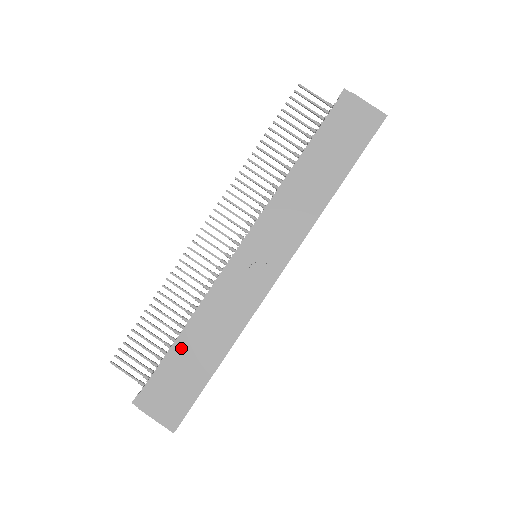
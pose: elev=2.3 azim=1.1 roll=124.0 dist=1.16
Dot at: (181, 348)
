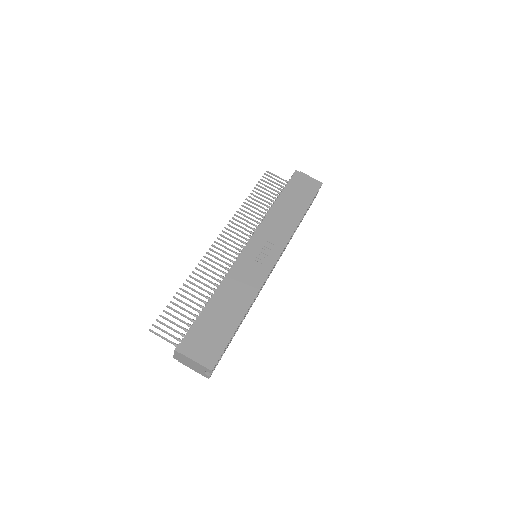
Dot at: (212, 308)
